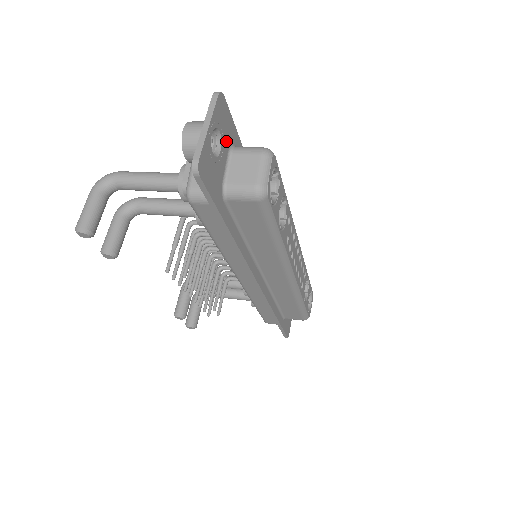
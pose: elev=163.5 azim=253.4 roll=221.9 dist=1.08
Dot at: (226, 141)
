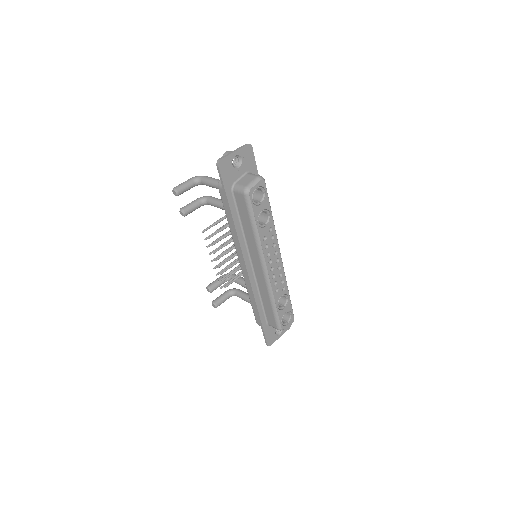
Dot at: (246, 167)
